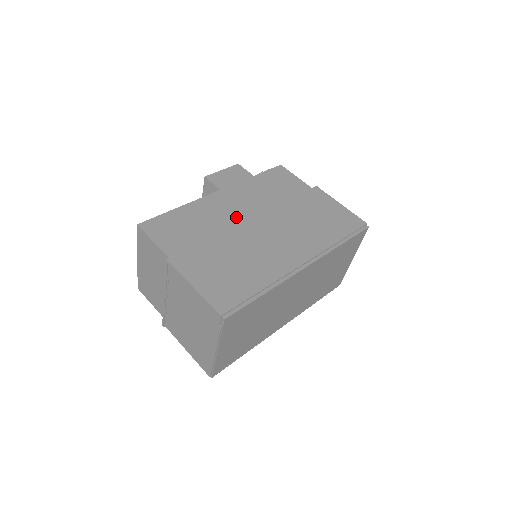
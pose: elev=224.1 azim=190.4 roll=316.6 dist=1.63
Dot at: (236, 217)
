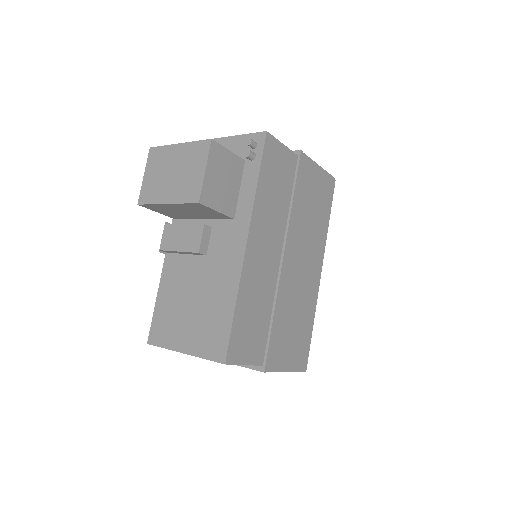
Dot at: (273, 266)
